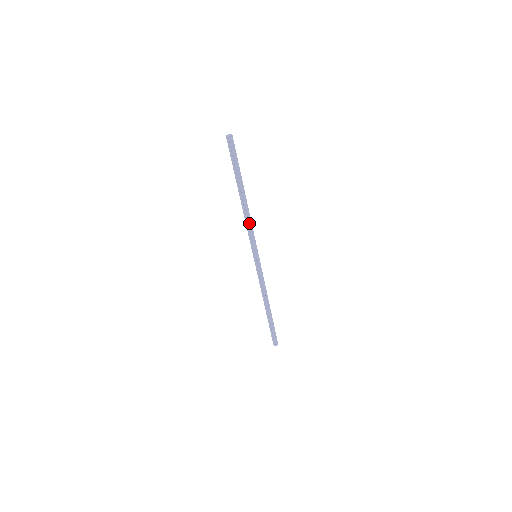
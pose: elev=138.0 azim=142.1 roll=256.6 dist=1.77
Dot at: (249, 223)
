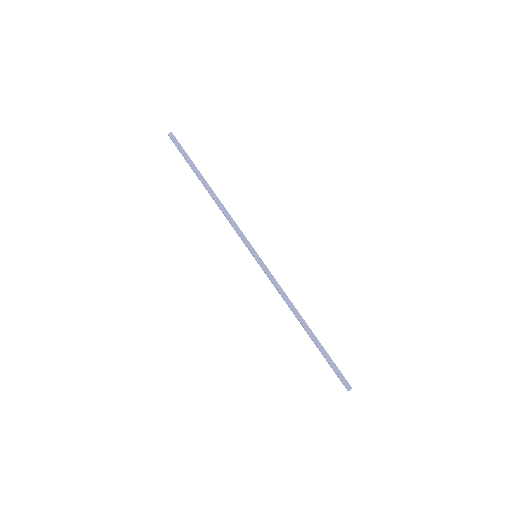
Dot at: (230, 215)
